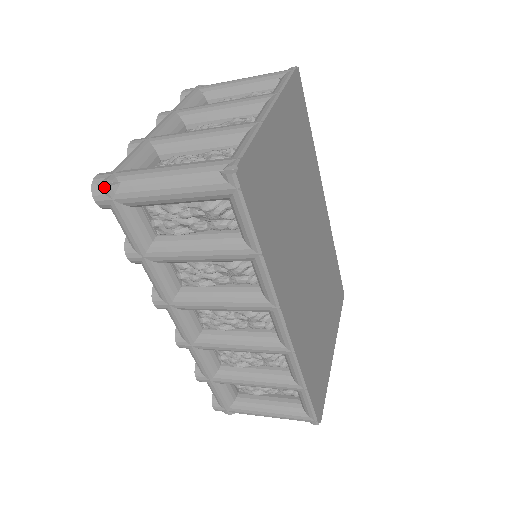
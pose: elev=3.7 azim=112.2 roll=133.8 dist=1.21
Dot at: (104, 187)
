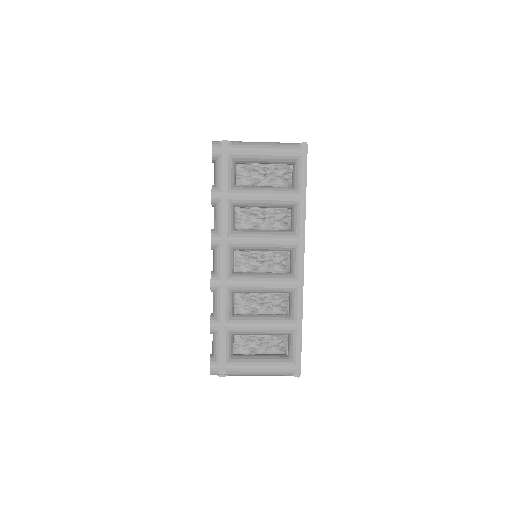
Dot at: (224, 142)
